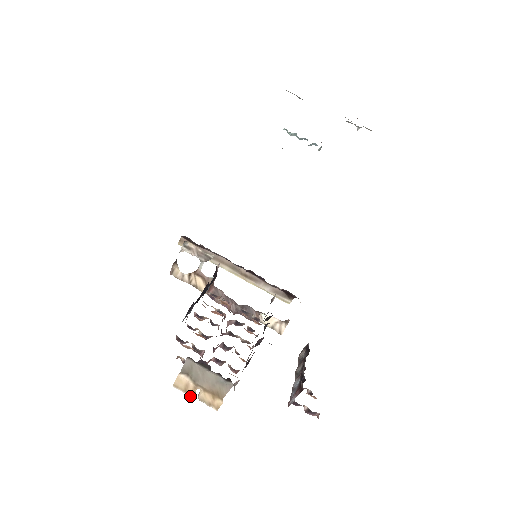
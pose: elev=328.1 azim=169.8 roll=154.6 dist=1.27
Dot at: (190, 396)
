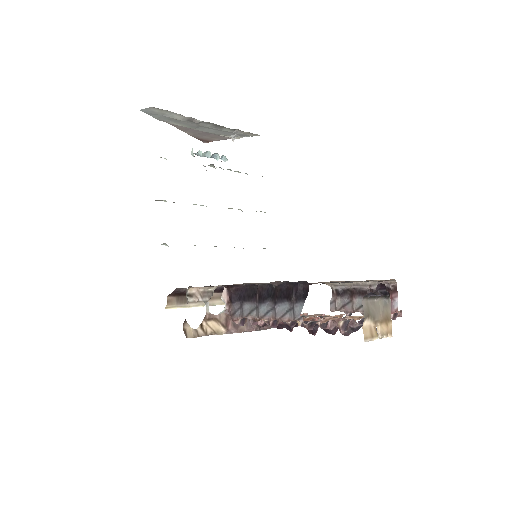
Dot at: occluded
